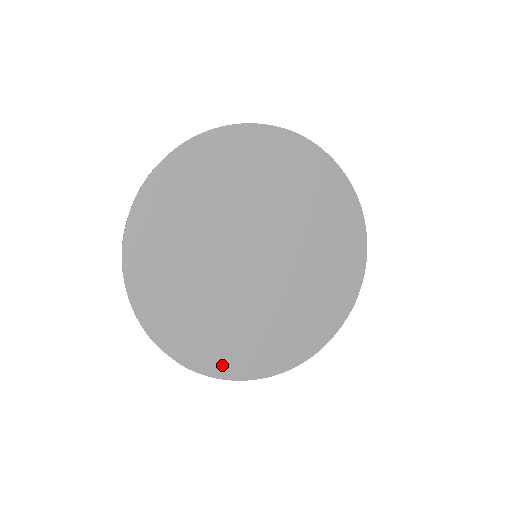
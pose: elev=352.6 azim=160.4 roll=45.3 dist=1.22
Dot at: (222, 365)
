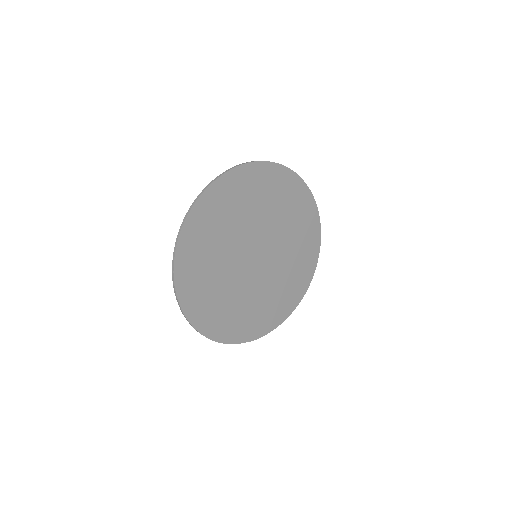
Dot at: (273, 322)
